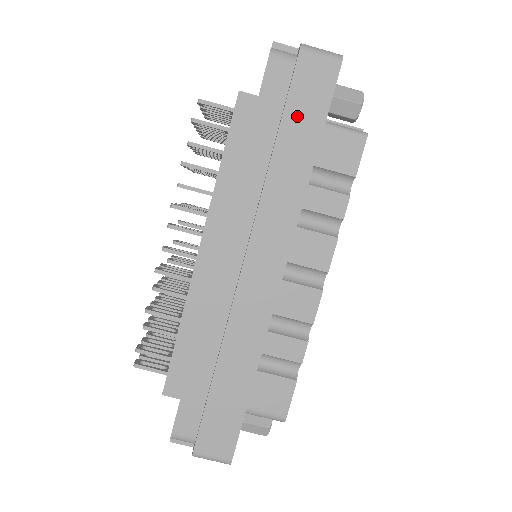
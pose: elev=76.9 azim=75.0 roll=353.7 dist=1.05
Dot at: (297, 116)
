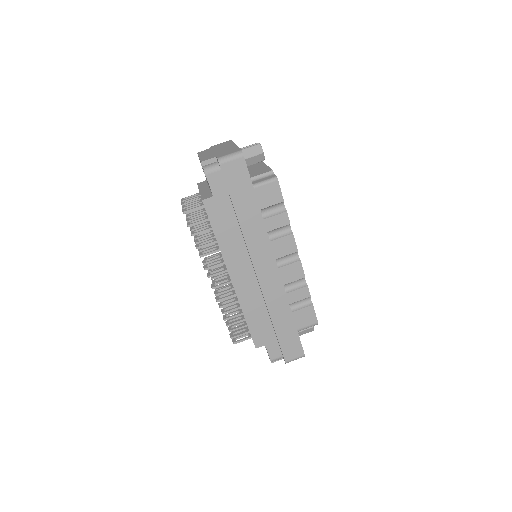
Dot at: (238, 195)
